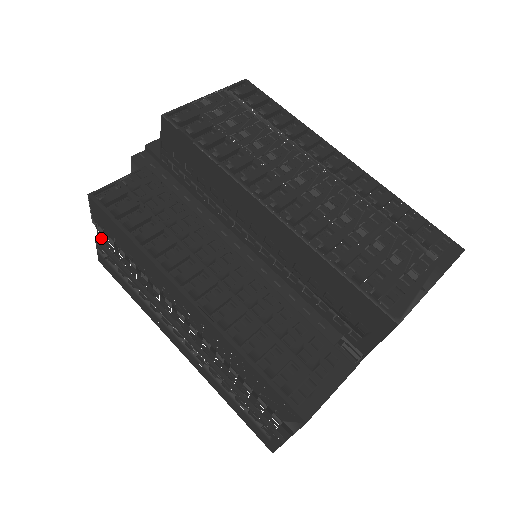
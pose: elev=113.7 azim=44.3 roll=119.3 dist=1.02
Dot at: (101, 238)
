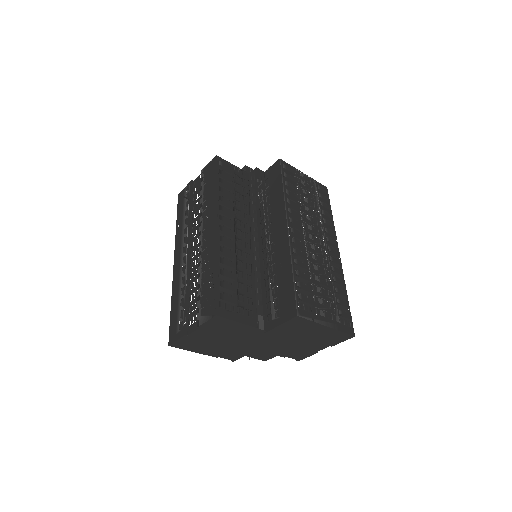
Dot at: (195, 182)
